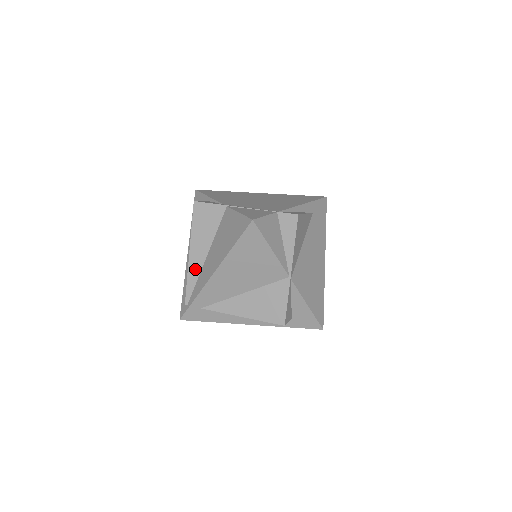
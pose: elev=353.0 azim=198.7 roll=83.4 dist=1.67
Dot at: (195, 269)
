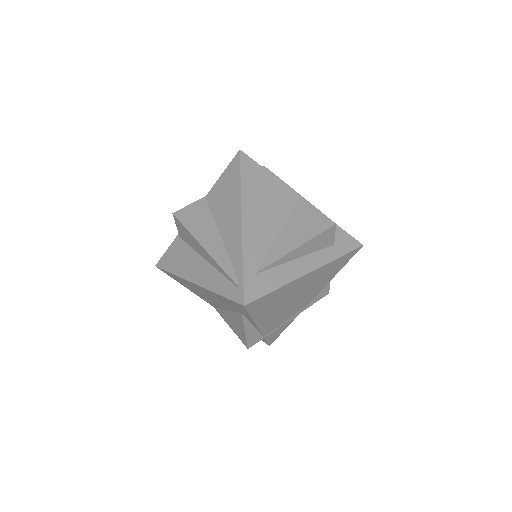
Dot at: (219, 252)
